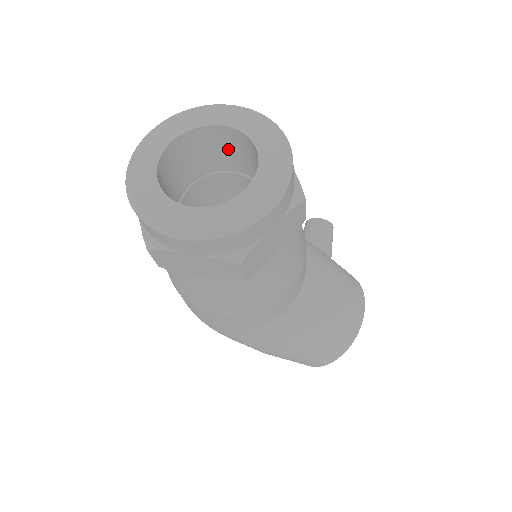
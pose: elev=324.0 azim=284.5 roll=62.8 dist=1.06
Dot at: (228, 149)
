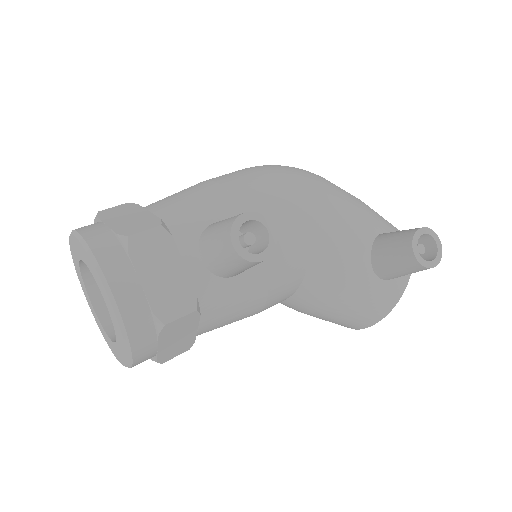
Dot at: occluded
